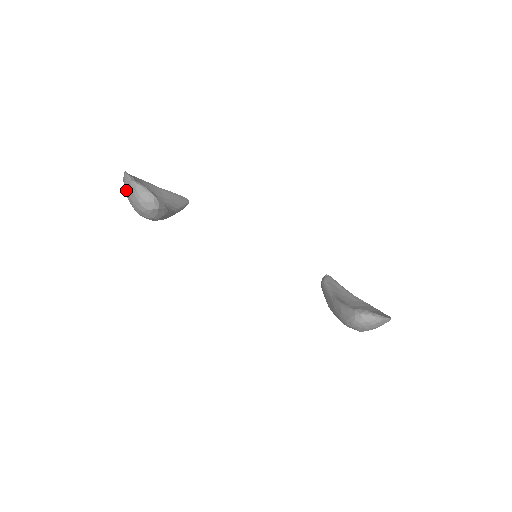
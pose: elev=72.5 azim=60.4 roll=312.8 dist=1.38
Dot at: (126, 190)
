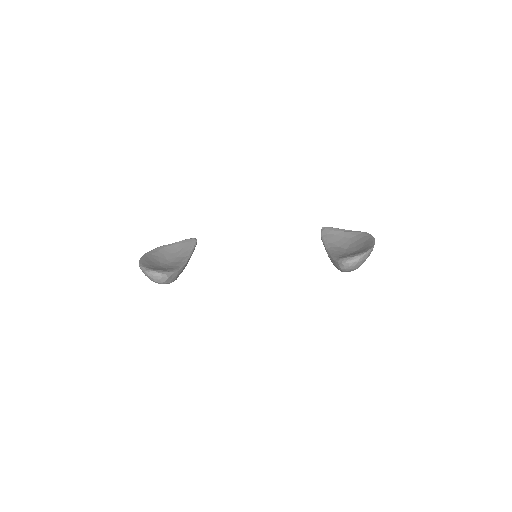
Dot at: (145, 275)
